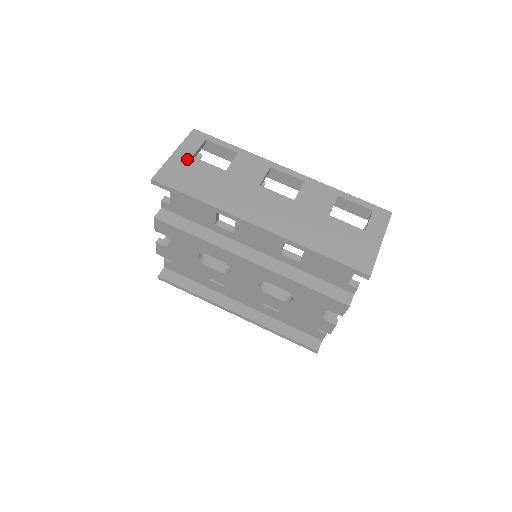
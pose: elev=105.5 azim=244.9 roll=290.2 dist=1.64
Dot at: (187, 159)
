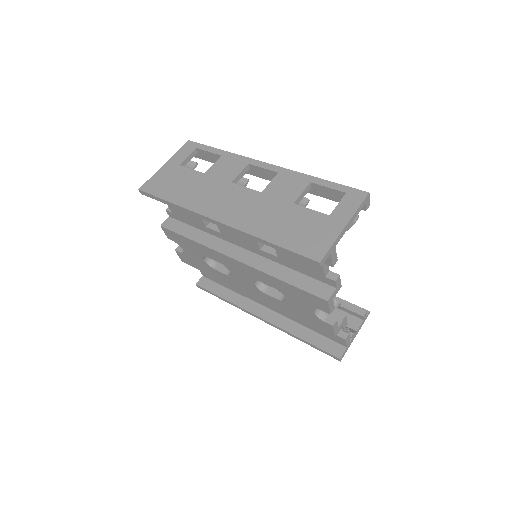
Dot at: (174, 168)
